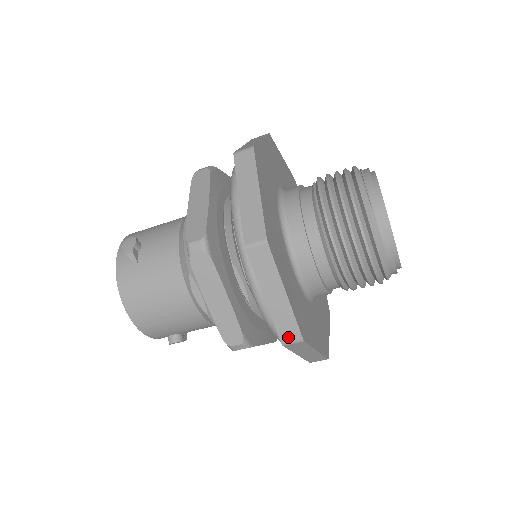
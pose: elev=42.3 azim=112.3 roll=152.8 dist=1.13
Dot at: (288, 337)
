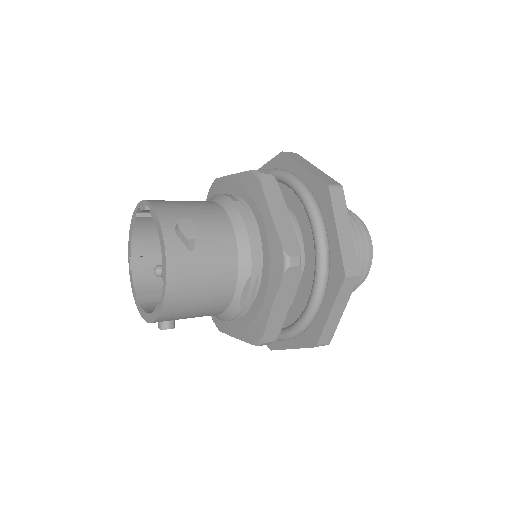
Dot at: (323, 341)
